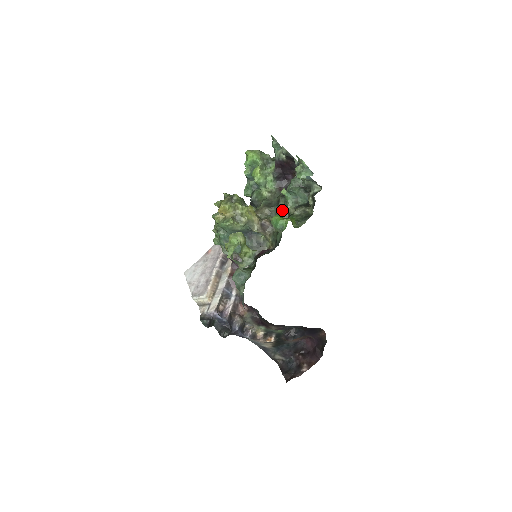
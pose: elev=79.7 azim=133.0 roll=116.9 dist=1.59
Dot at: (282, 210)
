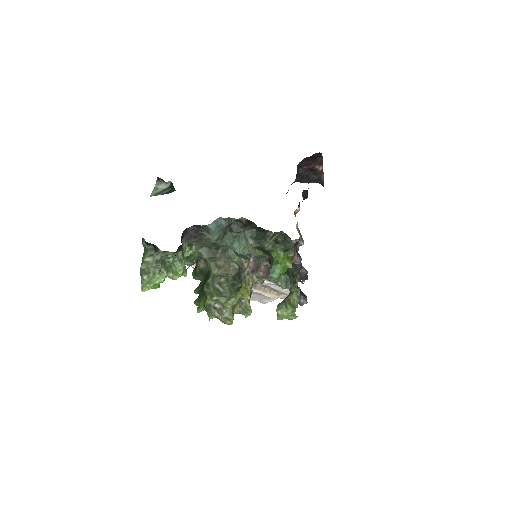
Dot at: occluded
